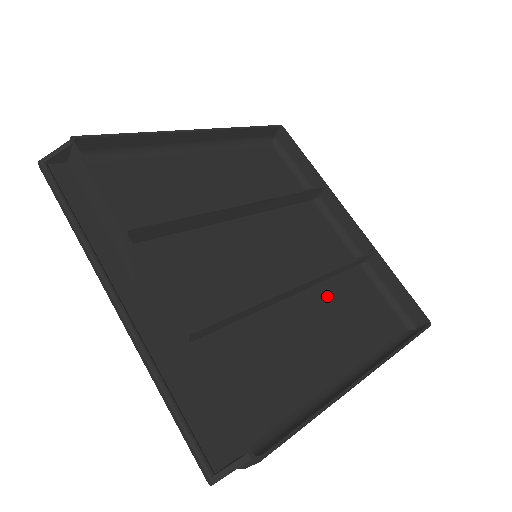
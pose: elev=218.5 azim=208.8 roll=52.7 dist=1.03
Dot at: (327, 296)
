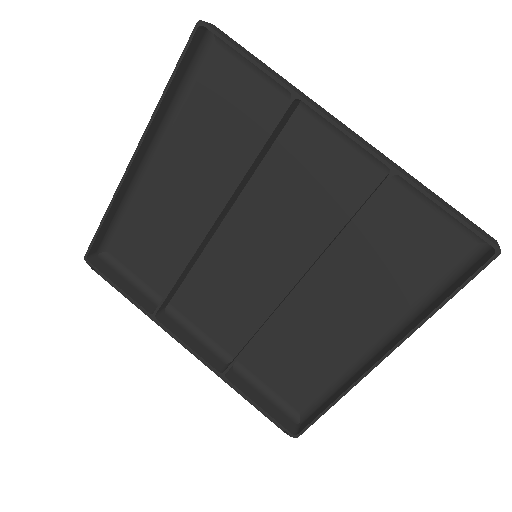
Dot at: (347, 256)
